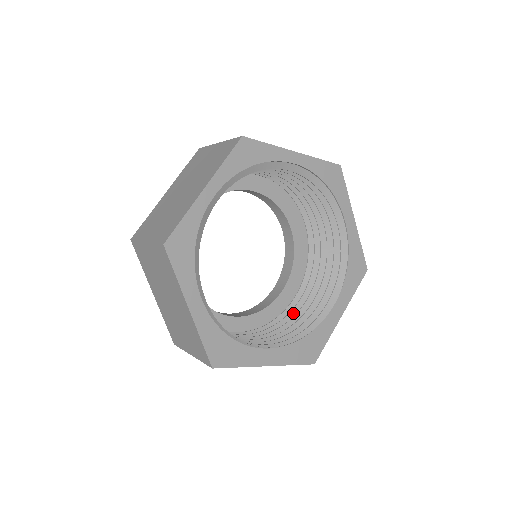
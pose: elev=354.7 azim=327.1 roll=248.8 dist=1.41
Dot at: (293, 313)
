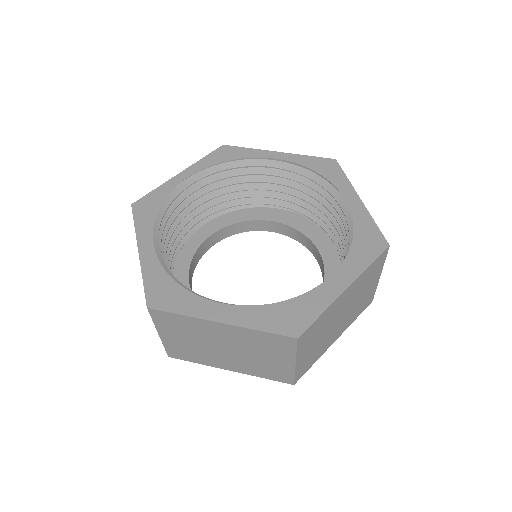
Dot at: occluded
